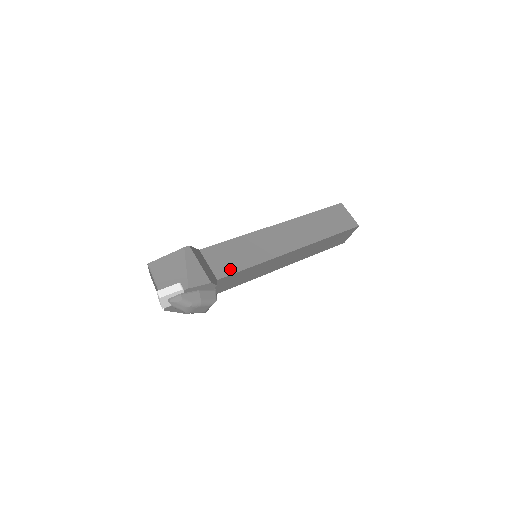
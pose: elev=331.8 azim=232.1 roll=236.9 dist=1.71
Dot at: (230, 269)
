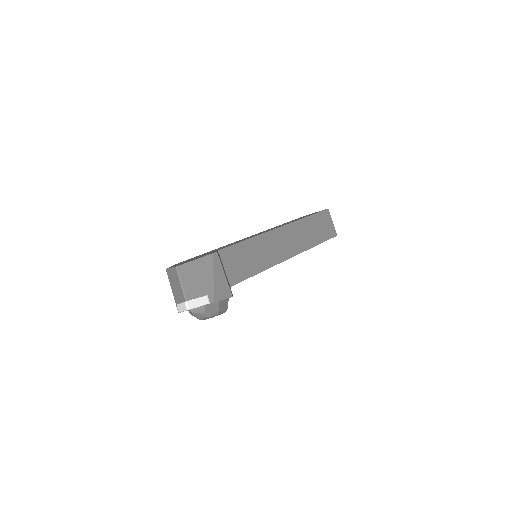
Dot at: (241, 275)
